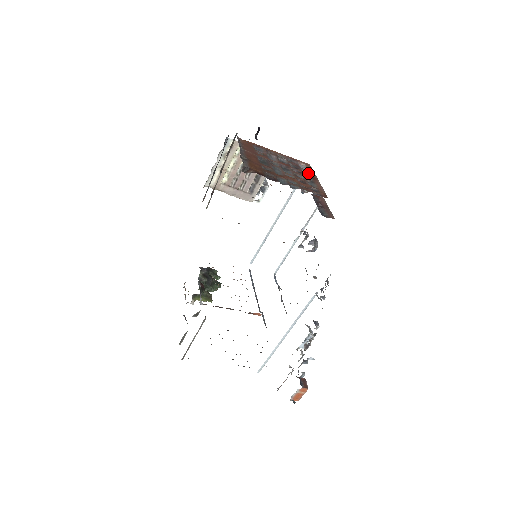
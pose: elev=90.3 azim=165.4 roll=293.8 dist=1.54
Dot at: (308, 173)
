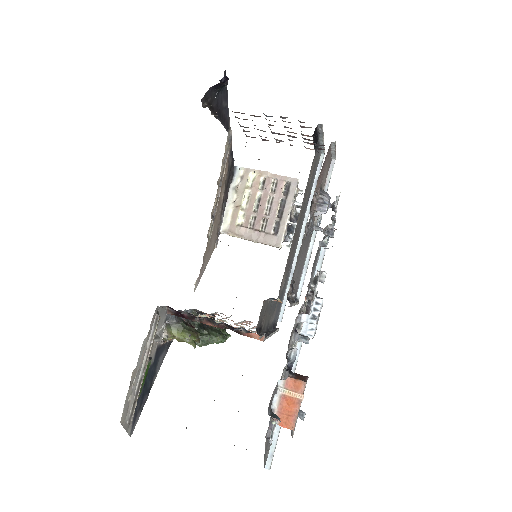
Dot at: occluded
